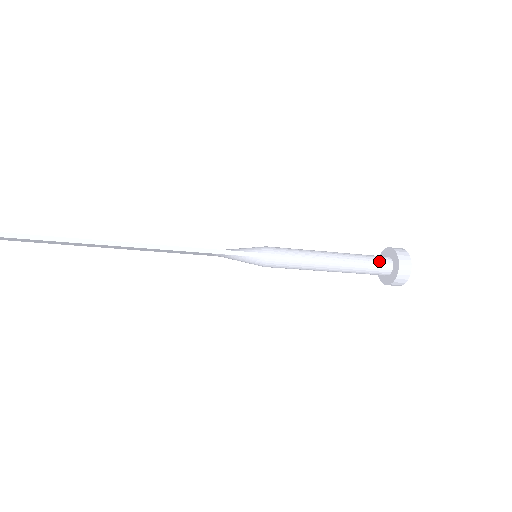
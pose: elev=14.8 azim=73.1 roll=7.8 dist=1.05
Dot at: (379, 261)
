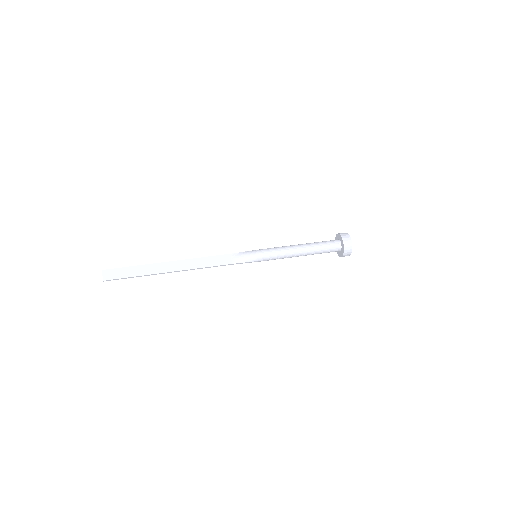
Dot at: (332, 251)
